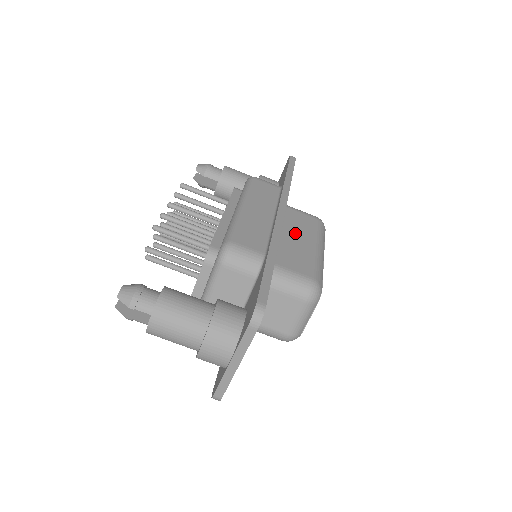
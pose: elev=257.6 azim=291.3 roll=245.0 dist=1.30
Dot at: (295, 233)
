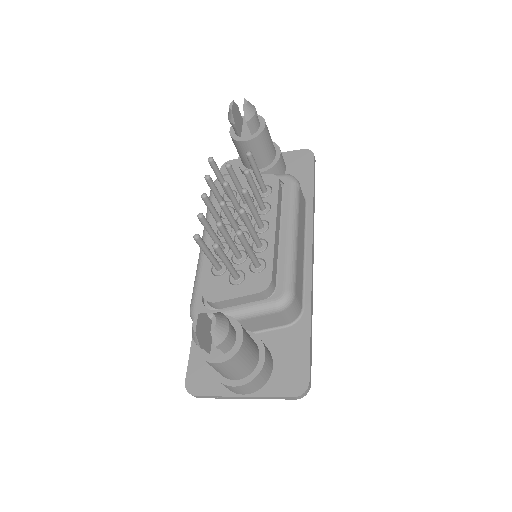
Dot at: occluded
